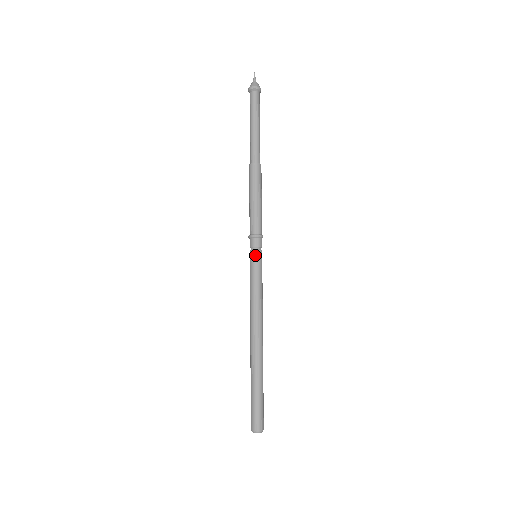
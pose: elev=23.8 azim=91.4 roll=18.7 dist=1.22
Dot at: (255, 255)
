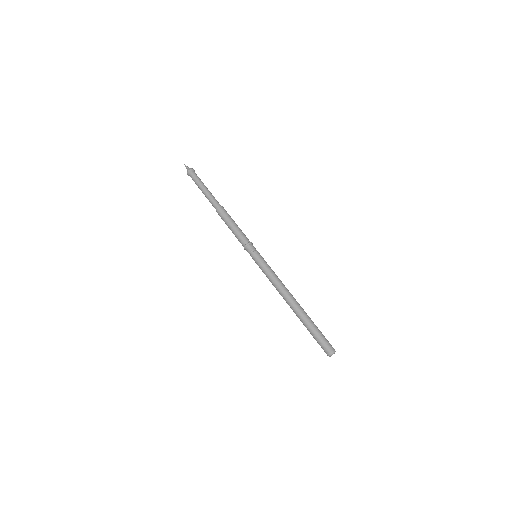
Dot at: (253, 257)
